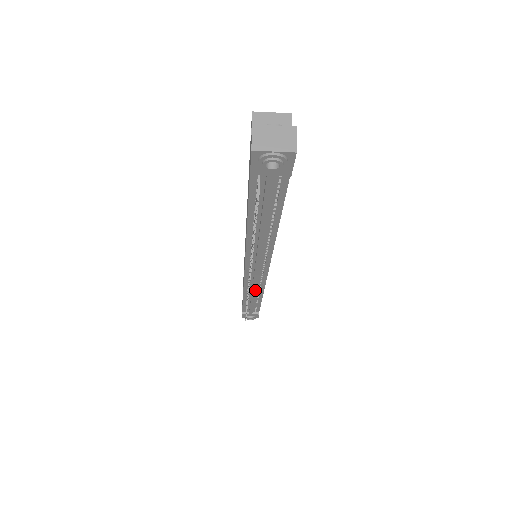
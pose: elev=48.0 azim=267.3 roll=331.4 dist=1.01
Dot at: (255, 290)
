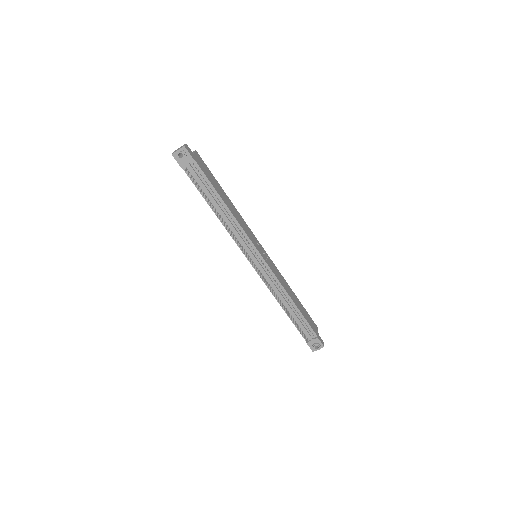
Dot at: (276, 288)
